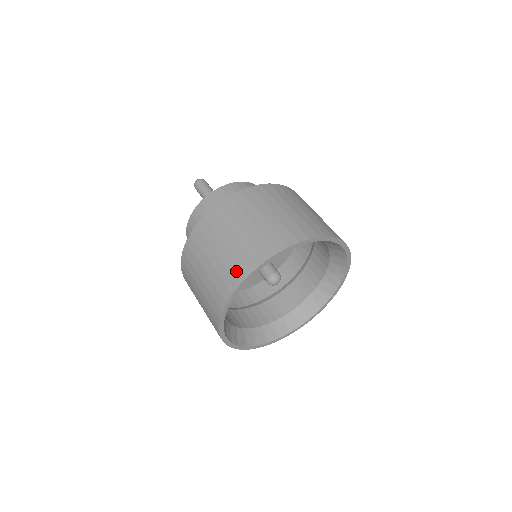
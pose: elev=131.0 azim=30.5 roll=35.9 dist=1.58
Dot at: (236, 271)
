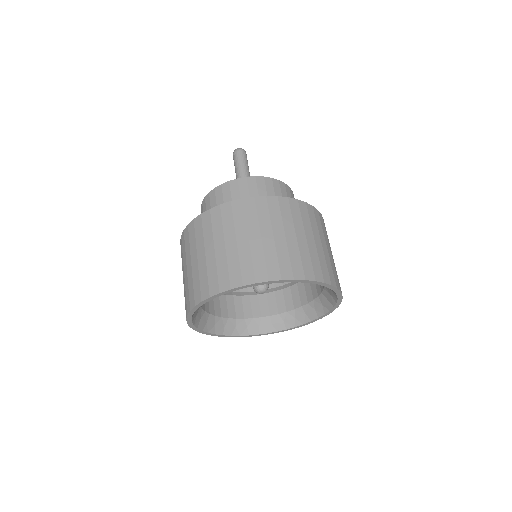
Dot at: (273, 267)
